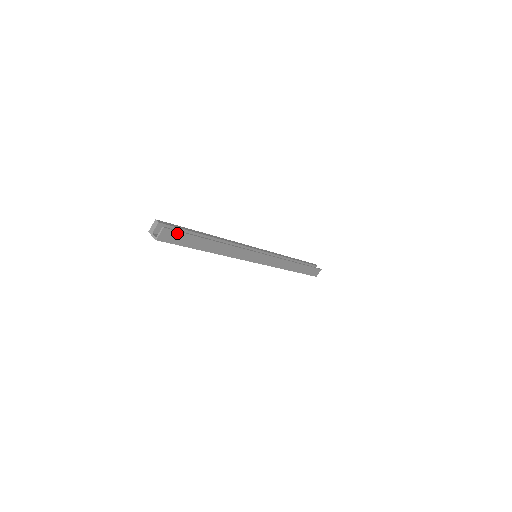
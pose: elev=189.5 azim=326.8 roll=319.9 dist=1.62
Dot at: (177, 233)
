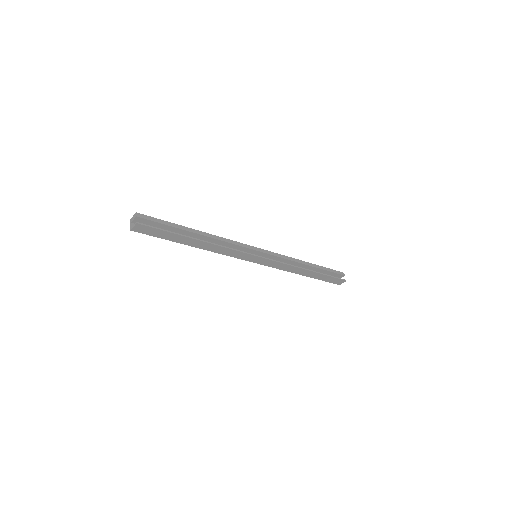
Dot at: (153, 229)
